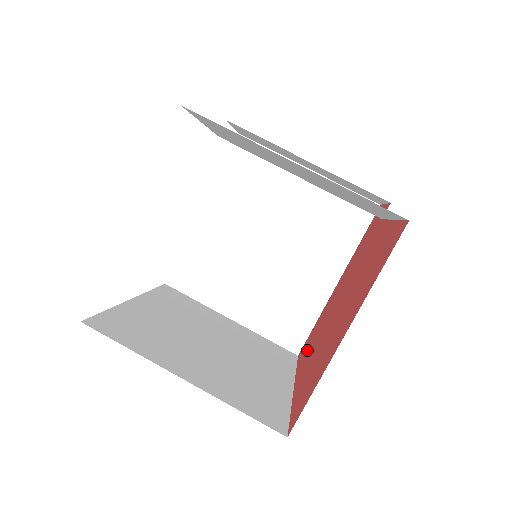
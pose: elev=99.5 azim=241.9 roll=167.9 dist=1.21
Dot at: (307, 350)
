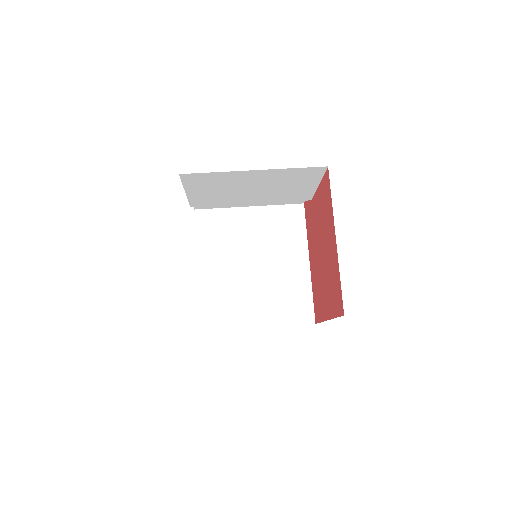
Dot at: (319, 304)
